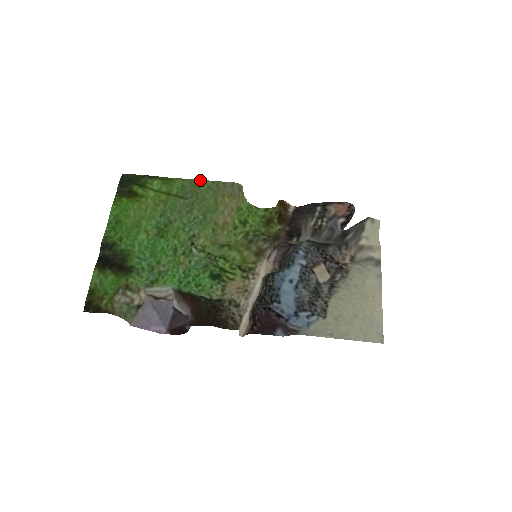
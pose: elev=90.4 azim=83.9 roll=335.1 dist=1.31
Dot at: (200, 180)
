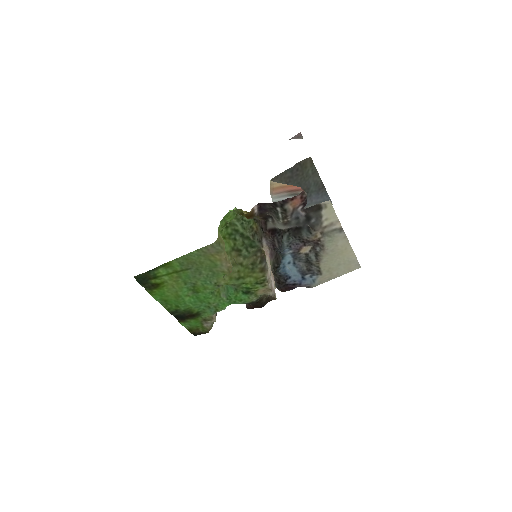
Dot at: (187, 254)
